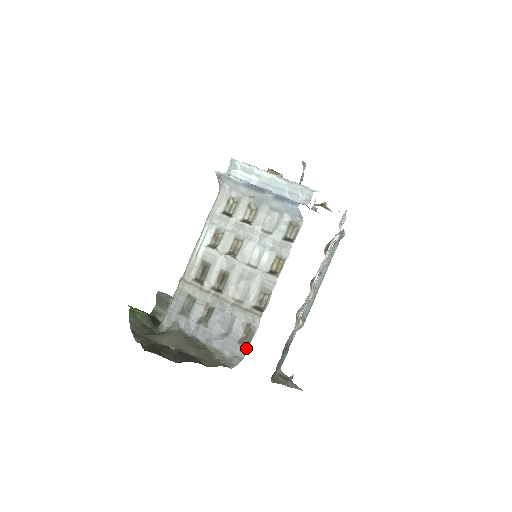
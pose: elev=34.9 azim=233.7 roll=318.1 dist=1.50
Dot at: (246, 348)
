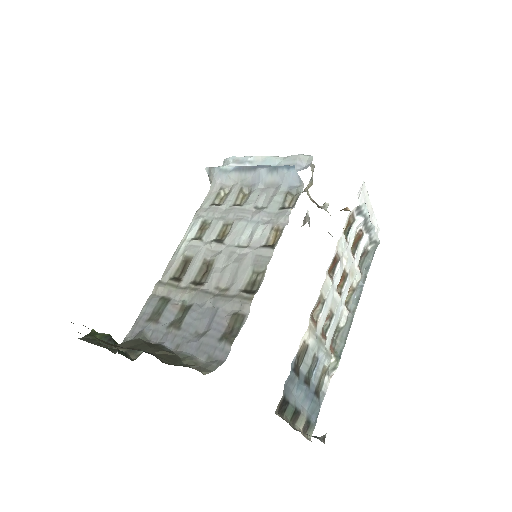
Dot at: (230, 345)
